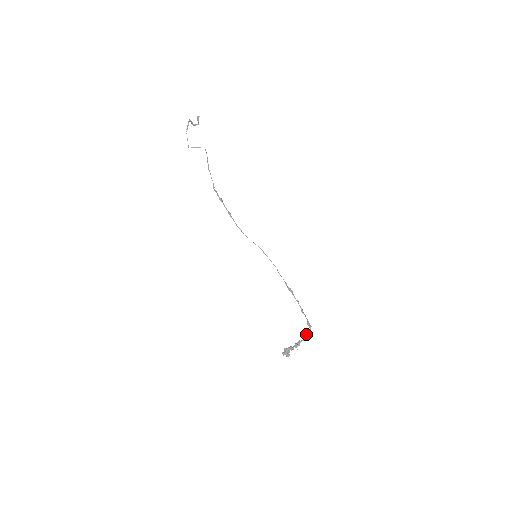
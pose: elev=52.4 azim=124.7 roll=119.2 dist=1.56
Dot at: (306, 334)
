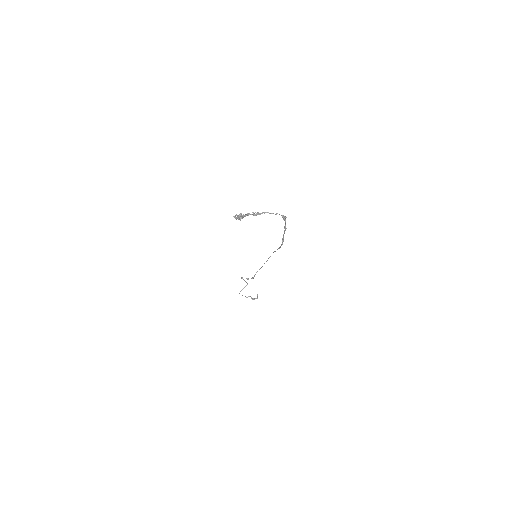
Dot at: occluded
